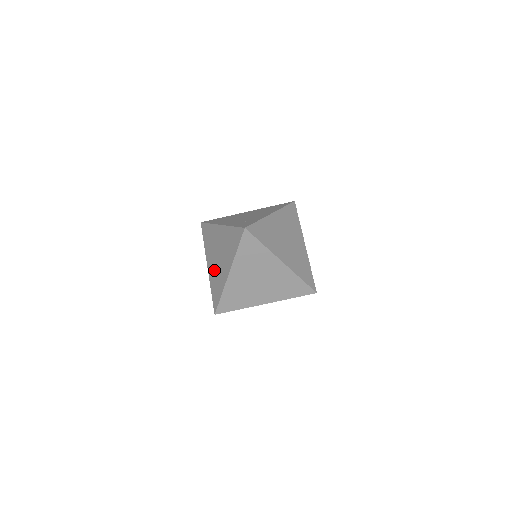
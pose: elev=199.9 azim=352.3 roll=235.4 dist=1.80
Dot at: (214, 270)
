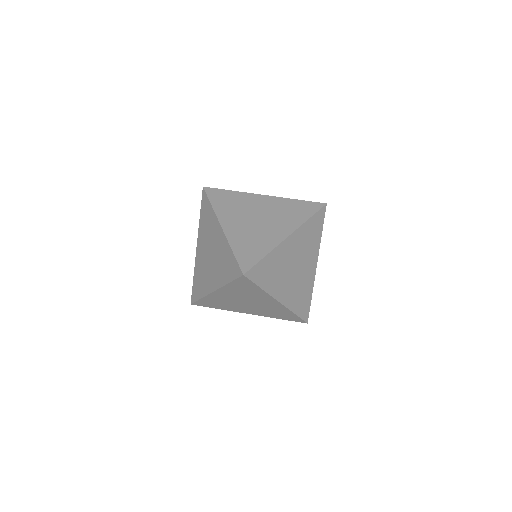
Dot at: (245, 230)
